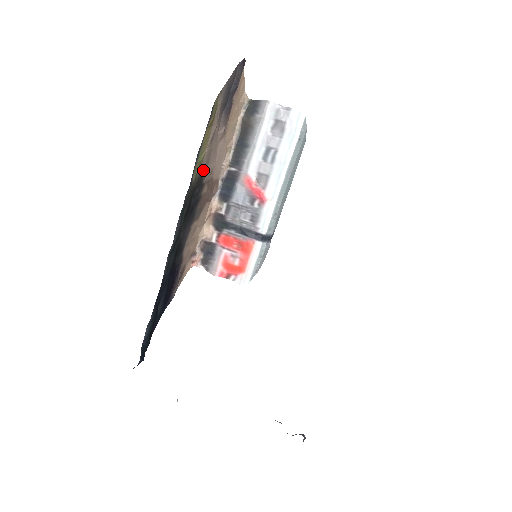
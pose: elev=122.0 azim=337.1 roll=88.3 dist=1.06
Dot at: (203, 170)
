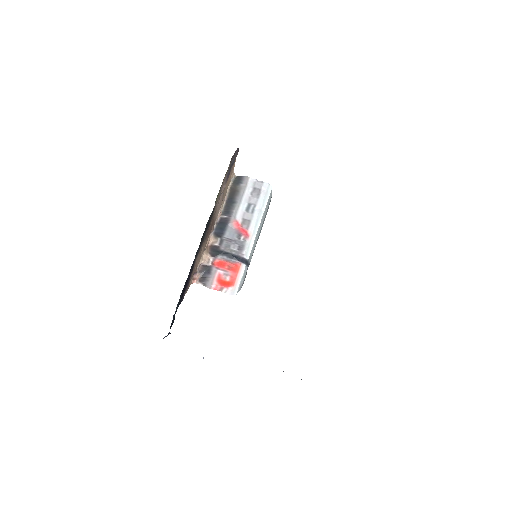
Dot at: (215, 205)
